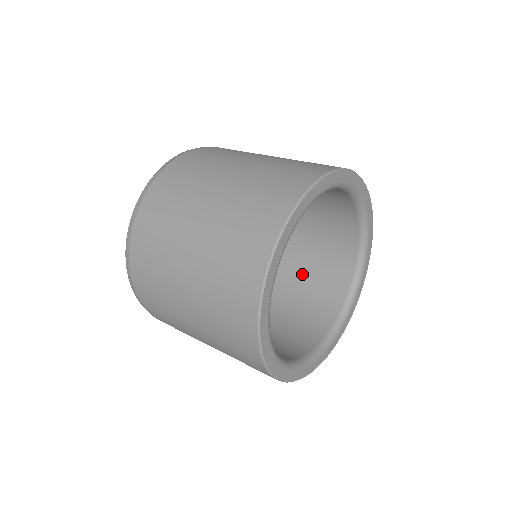
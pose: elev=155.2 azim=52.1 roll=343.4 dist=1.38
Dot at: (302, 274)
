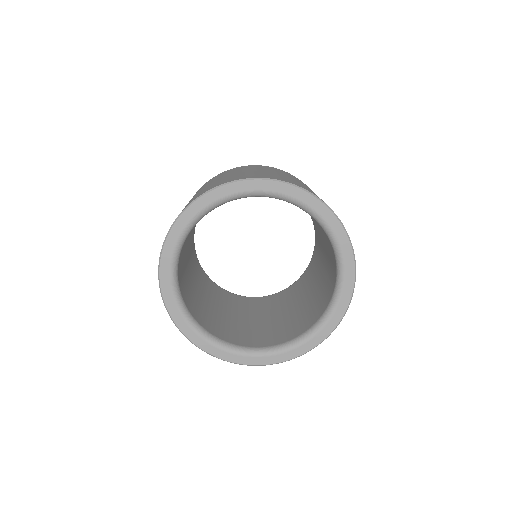
Dot at: (318, 288)
